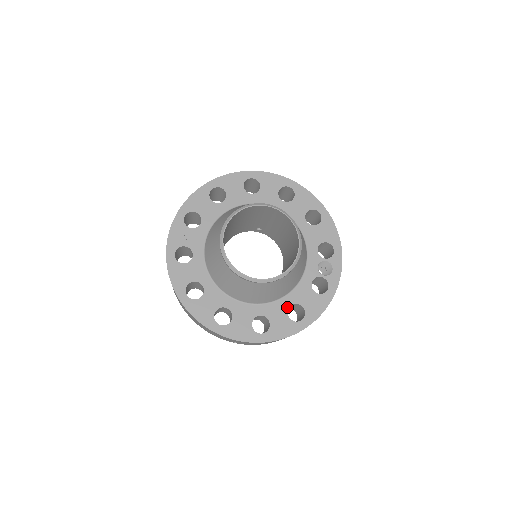
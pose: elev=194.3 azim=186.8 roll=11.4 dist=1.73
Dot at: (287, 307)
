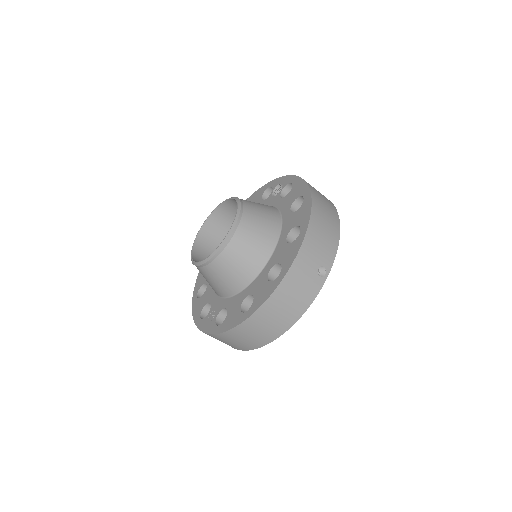
Dot at: (290, 214)
